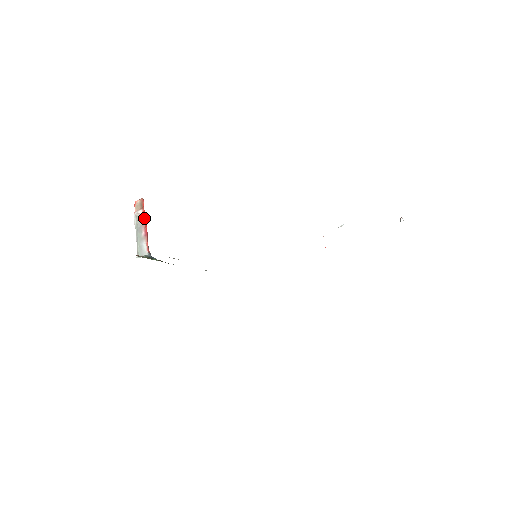
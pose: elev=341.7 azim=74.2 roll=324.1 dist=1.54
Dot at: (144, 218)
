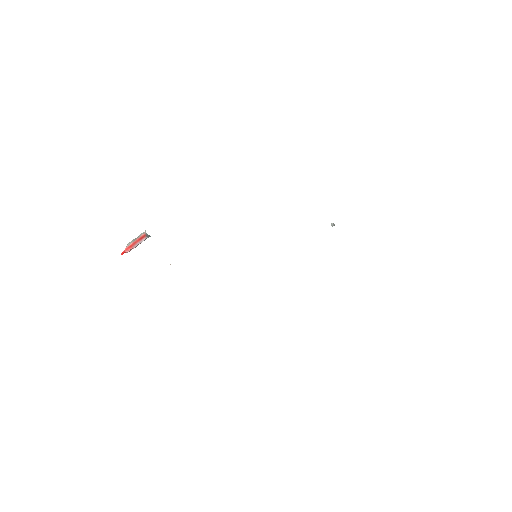
Dot at: occluded
